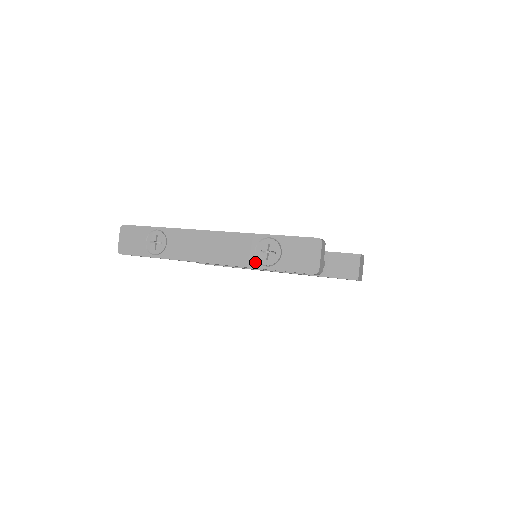
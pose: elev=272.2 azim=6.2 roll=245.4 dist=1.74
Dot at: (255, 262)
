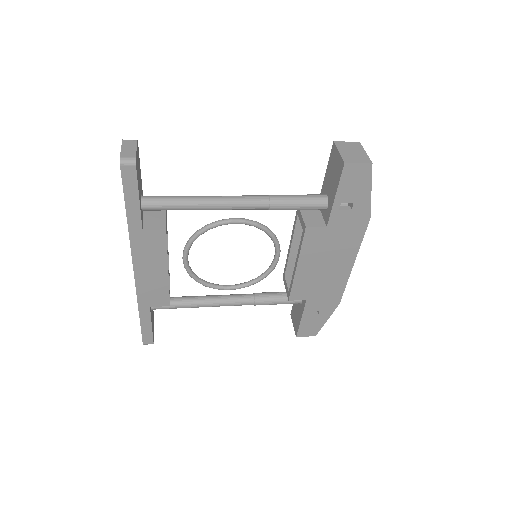
Dot at: occluded
